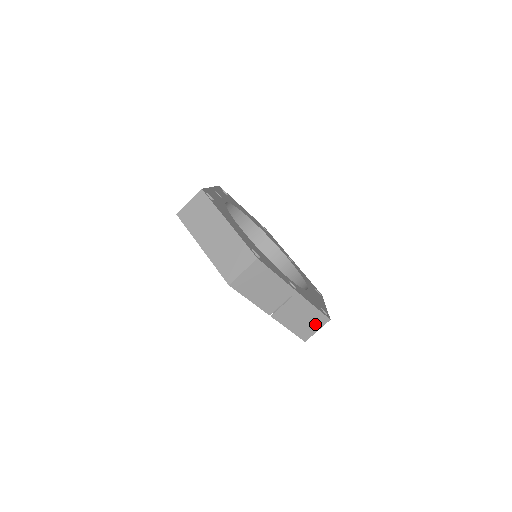
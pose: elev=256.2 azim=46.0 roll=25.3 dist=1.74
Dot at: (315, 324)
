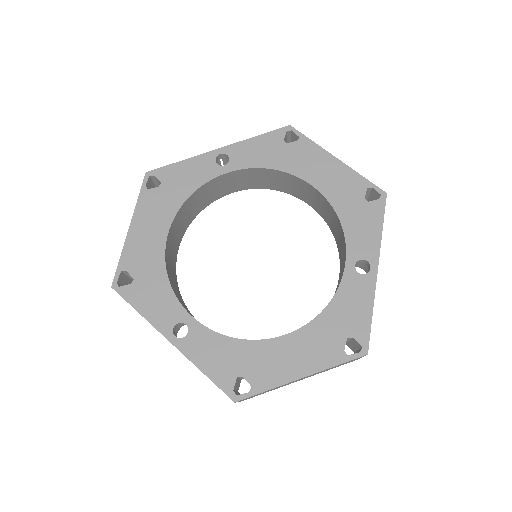
Dot at: occluded
